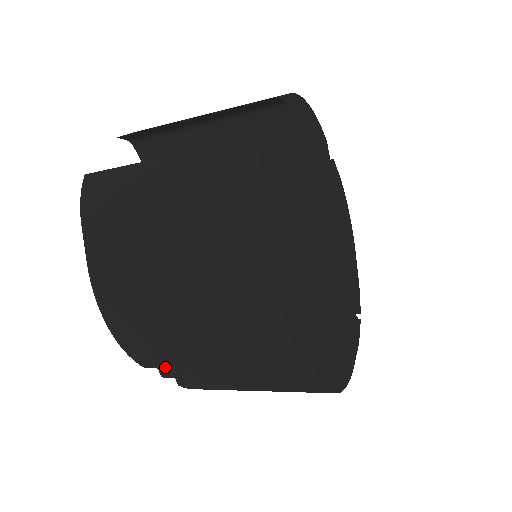
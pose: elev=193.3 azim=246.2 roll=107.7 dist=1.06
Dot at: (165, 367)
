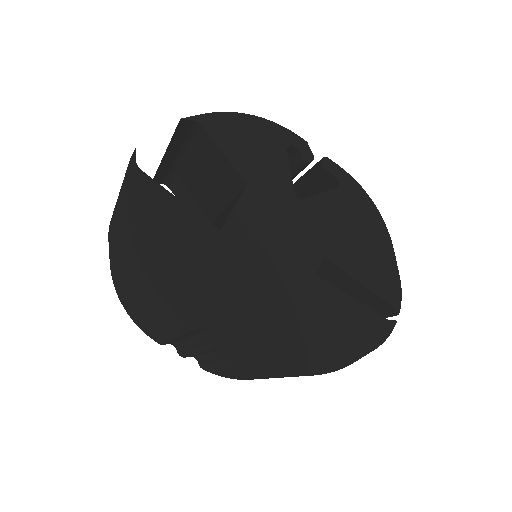
Dot at: (162, 341)
